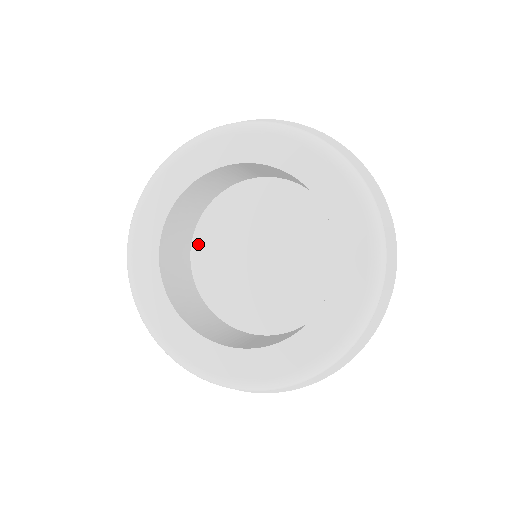
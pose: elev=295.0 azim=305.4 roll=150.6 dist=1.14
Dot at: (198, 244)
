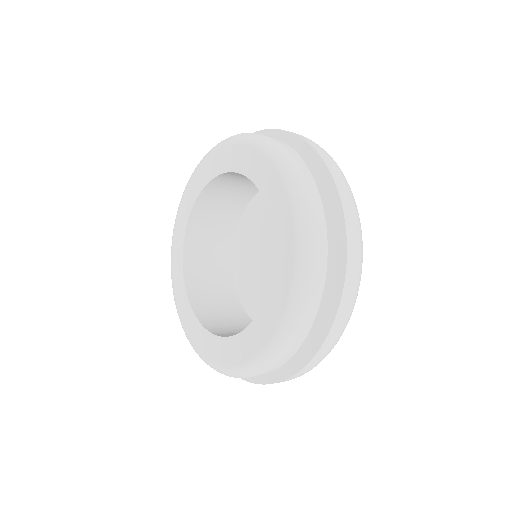
Dot at: (236, 265)
